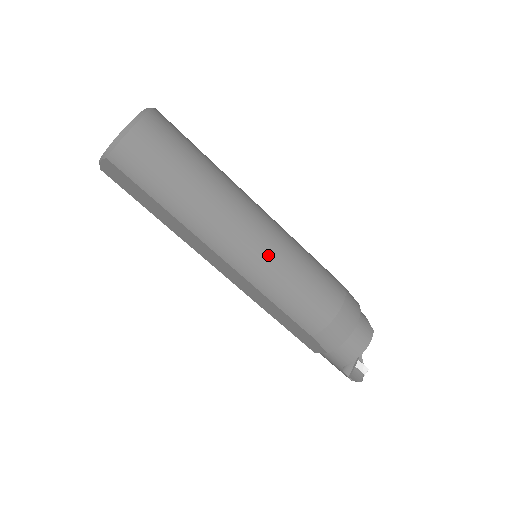
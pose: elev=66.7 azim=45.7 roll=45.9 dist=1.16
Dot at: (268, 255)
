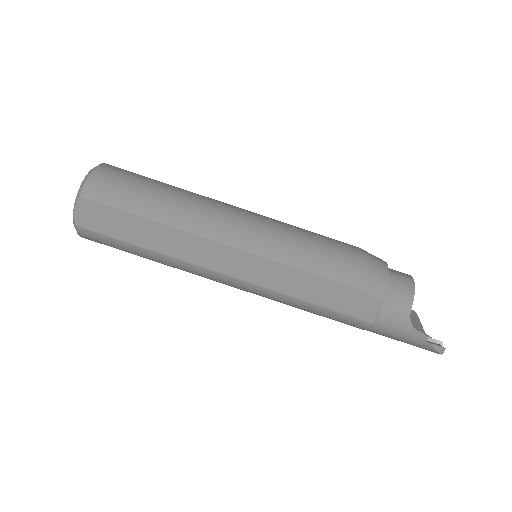
Dot at: (264, 224)
